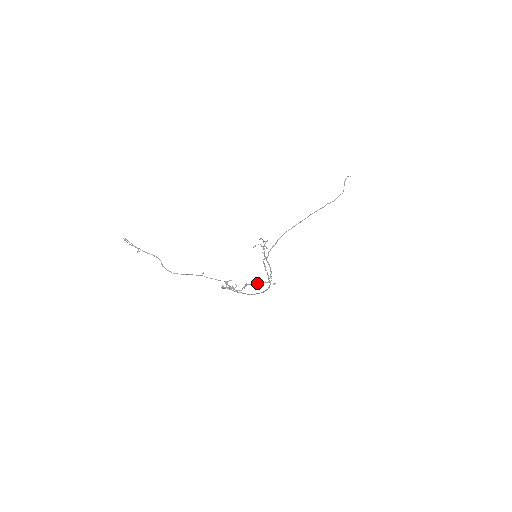
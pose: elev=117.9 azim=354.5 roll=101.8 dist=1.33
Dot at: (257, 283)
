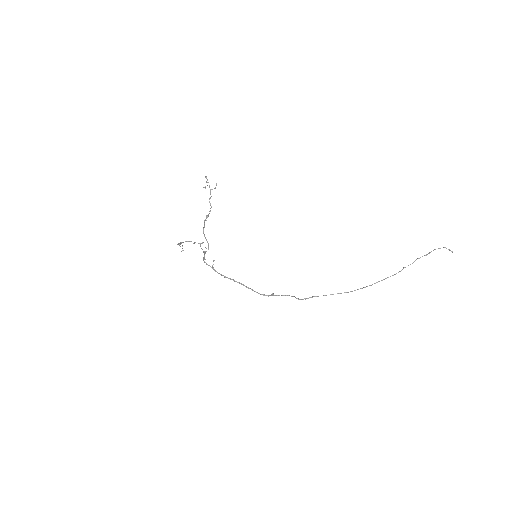
Dot at: (204, 224)
